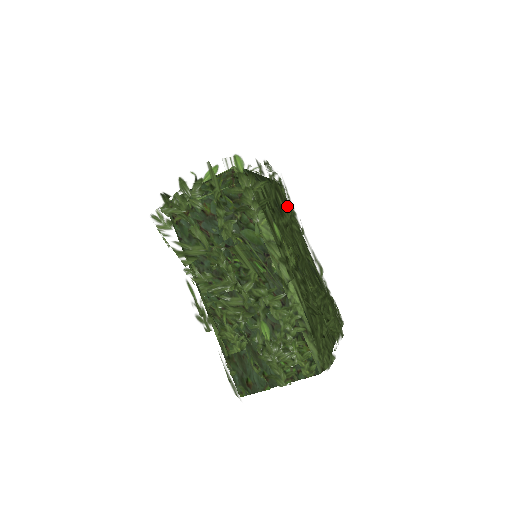
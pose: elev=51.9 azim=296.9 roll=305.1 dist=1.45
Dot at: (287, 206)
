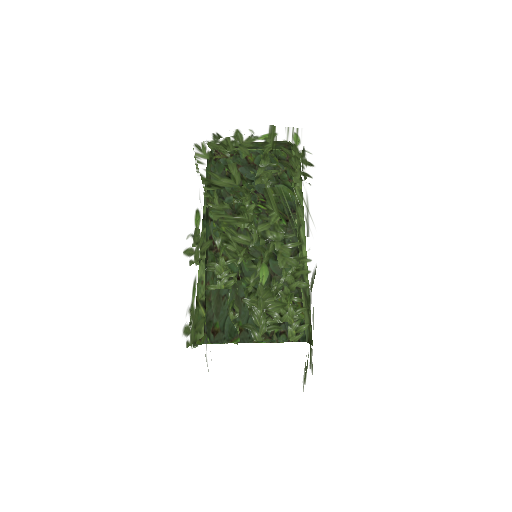
Dot at: occluded
